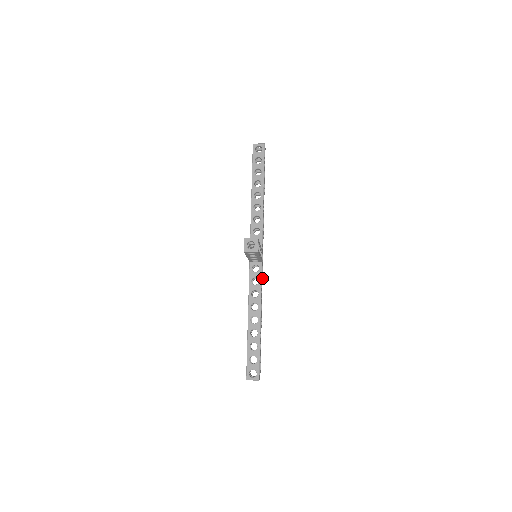
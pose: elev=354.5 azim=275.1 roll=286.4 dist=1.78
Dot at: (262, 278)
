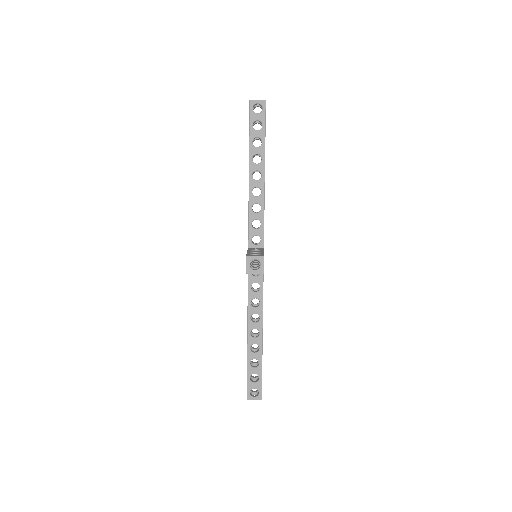
Dot at: occluded
